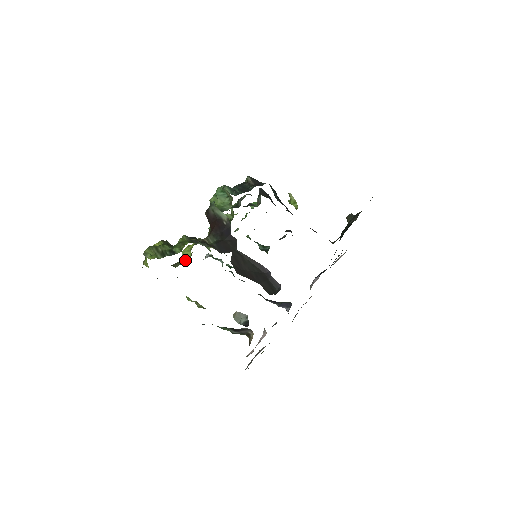
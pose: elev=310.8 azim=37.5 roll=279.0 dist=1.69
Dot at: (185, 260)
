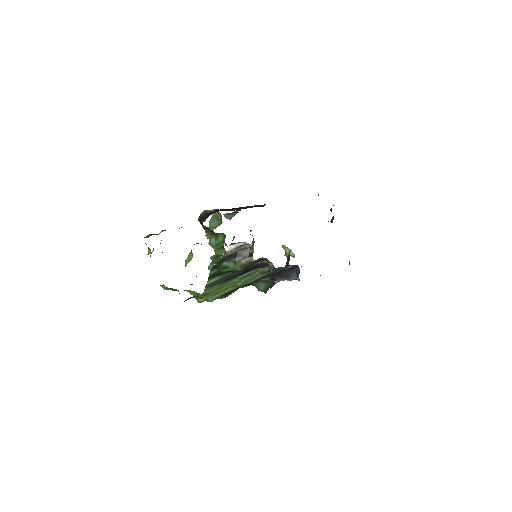
Dot at: occluded
